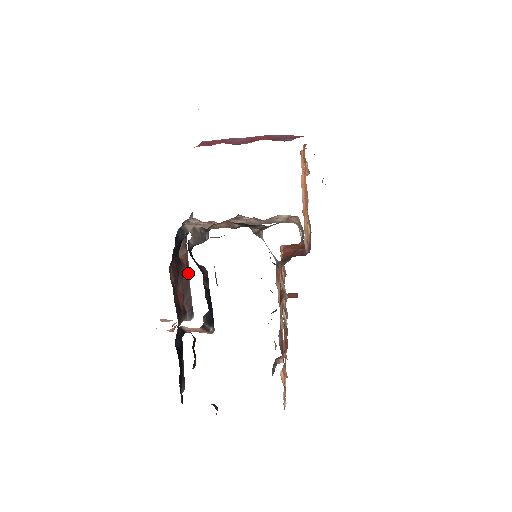
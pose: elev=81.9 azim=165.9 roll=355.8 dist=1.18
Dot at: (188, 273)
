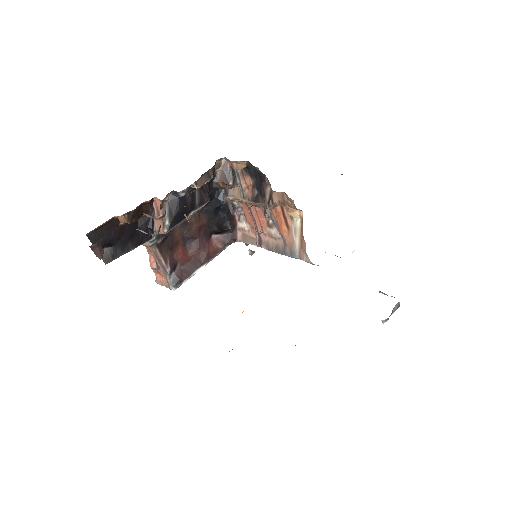
Dot at: (206, 259)
